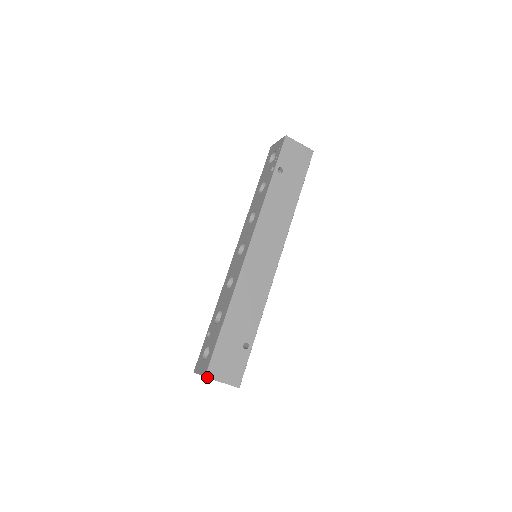
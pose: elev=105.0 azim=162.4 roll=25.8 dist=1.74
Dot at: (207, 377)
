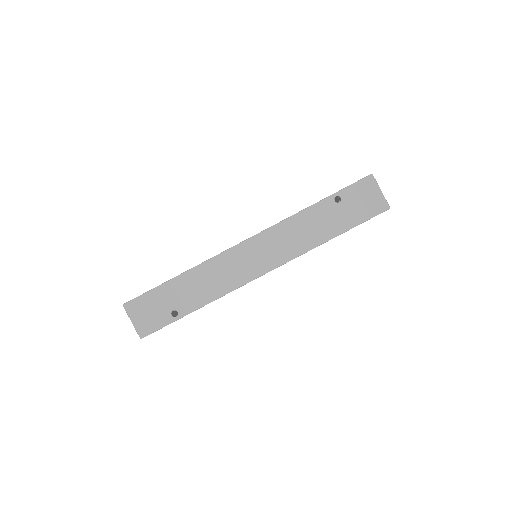
Dot at: (124, 306)
